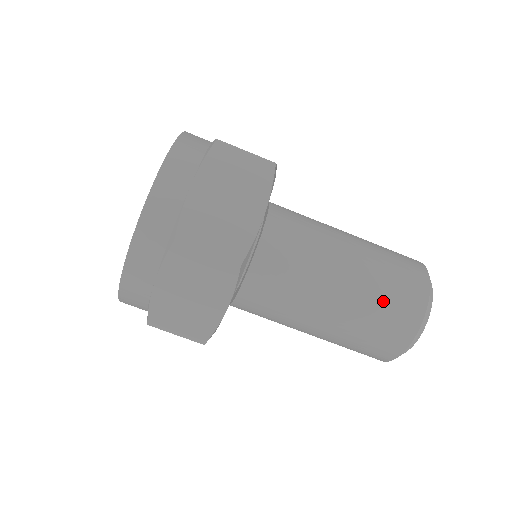
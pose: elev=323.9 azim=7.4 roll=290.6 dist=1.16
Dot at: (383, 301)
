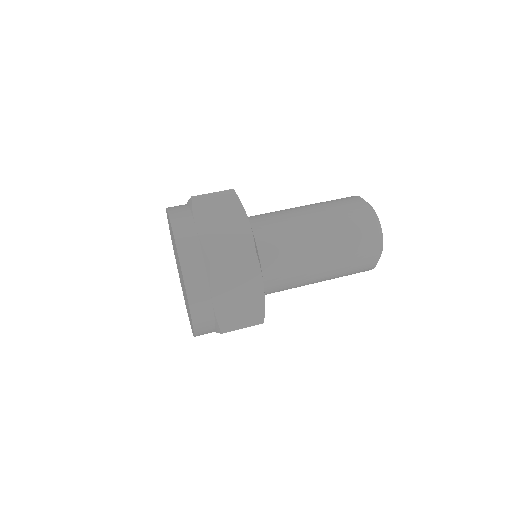
Dot at: (351, 266)
